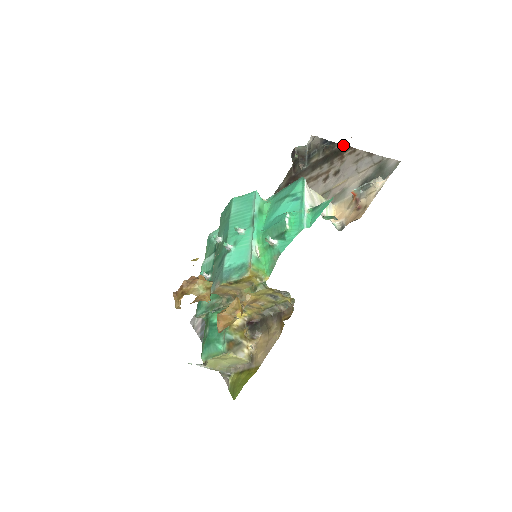
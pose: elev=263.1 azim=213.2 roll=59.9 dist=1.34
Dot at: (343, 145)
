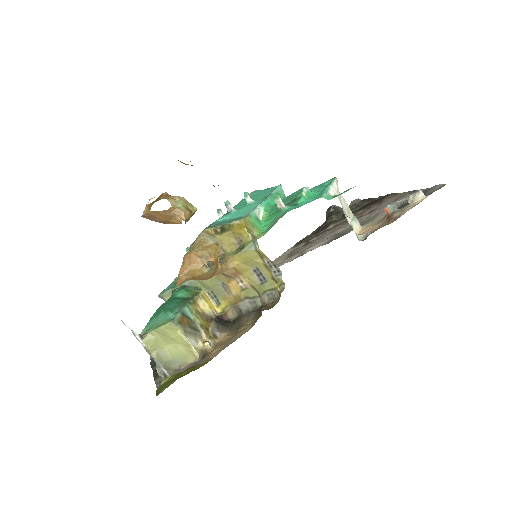
Dot at: (385, 195)
